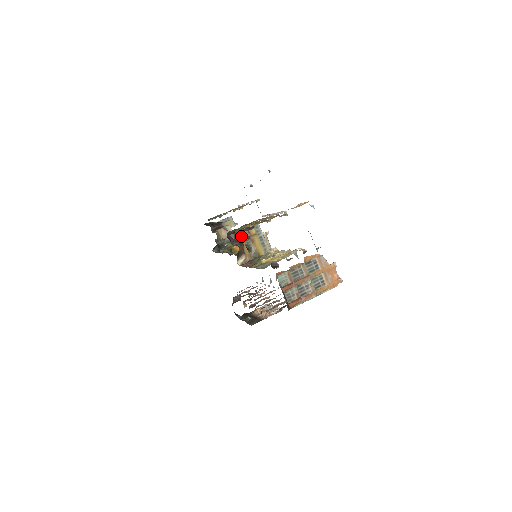
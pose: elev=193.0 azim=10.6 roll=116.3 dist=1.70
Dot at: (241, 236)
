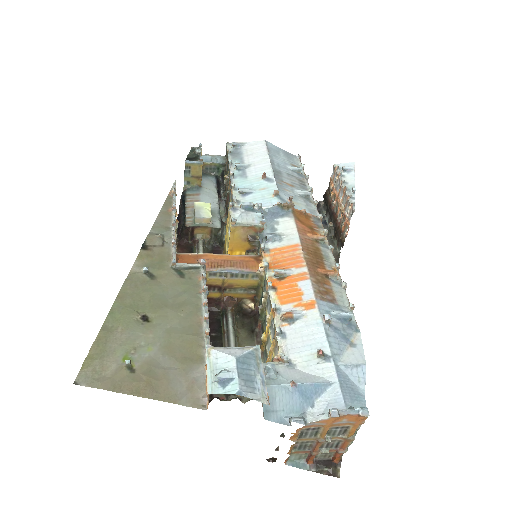
Dot at: (215, 294)
